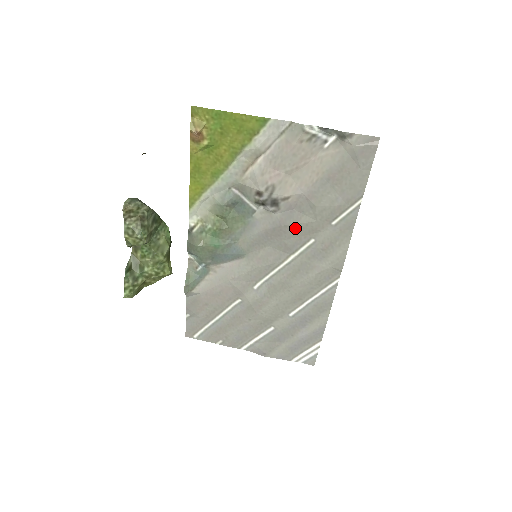
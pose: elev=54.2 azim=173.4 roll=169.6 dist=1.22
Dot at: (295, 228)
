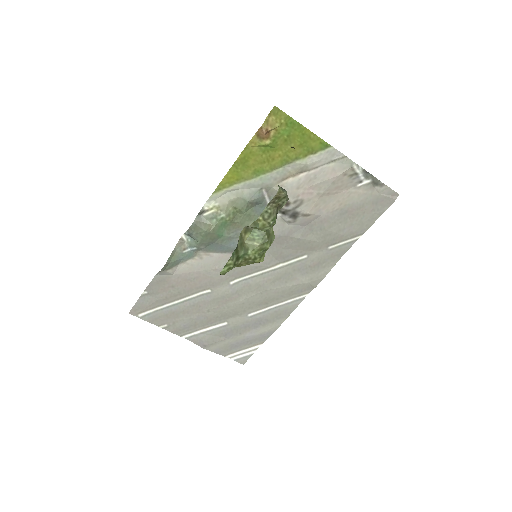
Dot at: (298, 242)
